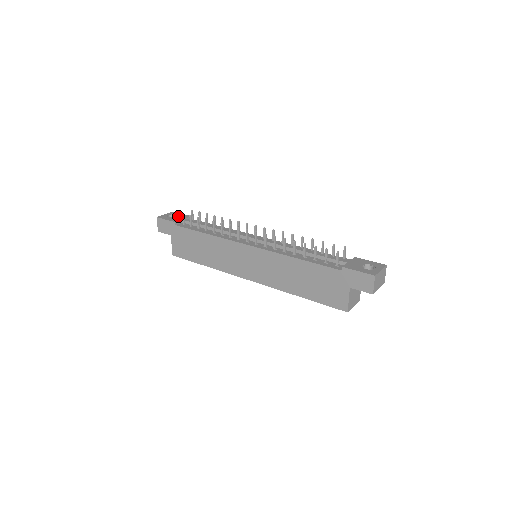
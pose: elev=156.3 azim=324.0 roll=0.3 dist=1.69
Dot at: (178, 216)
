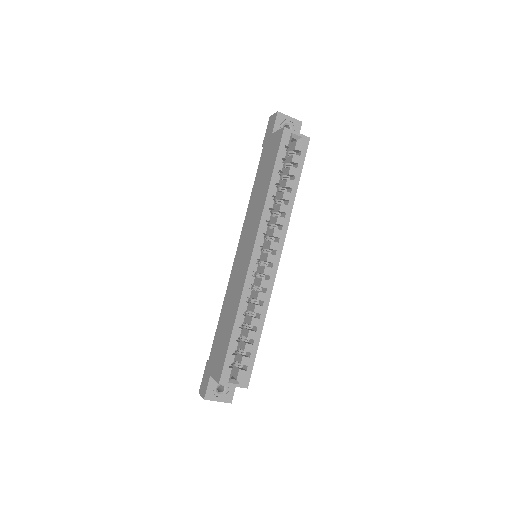
Dot at: occluded
